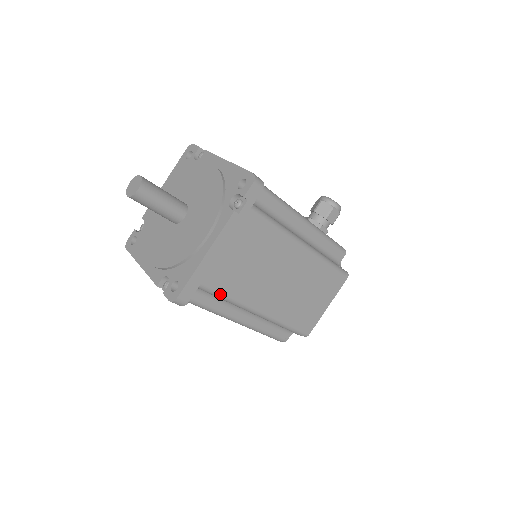
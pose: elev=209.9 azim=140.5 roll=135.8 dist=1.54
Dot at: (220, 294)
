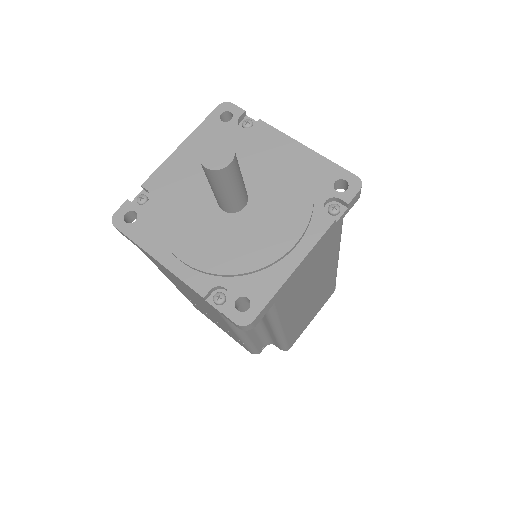
Dot at: (276, 314)
